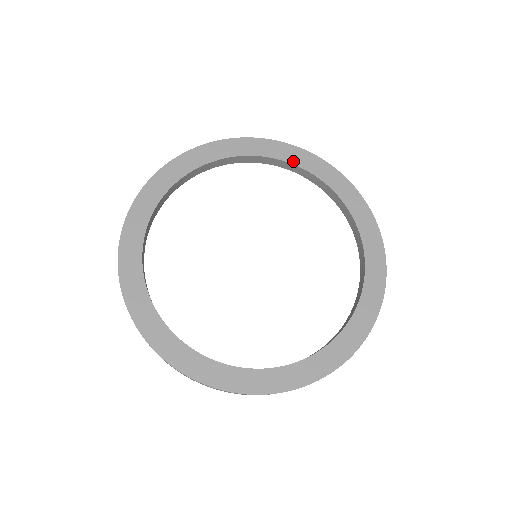
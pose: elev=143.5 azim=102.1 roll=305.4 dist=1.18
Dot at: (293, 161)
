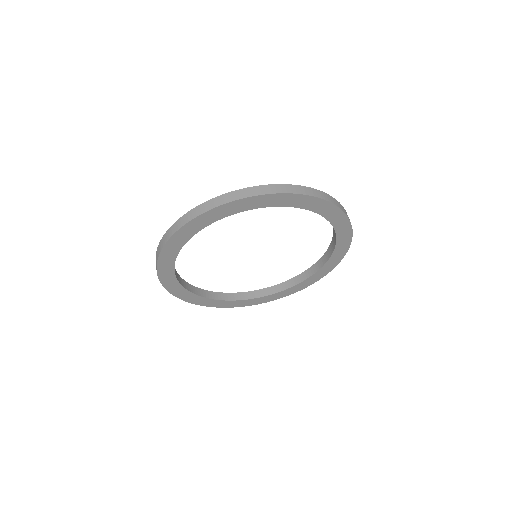
Dot at: (304, 207)
